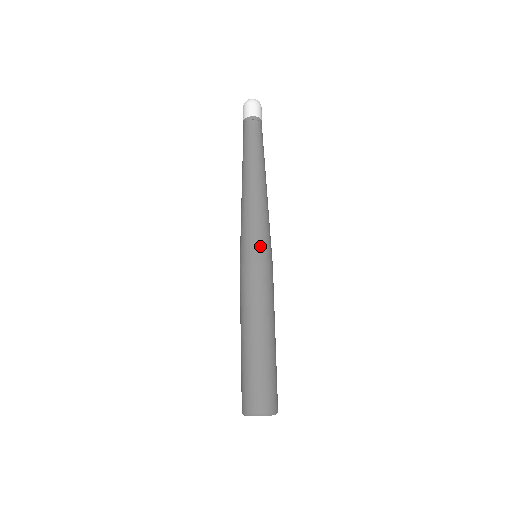
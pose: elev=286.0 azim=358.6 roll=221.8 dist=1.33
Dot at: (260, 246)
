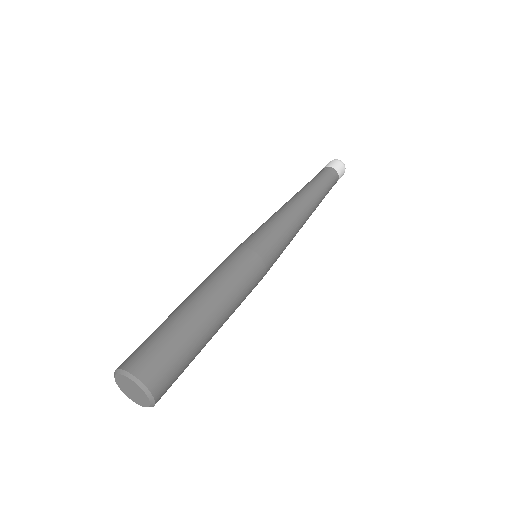
Dot at: (253, 237)
